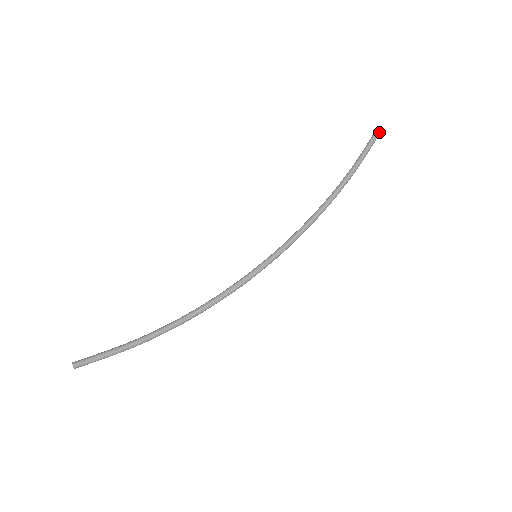
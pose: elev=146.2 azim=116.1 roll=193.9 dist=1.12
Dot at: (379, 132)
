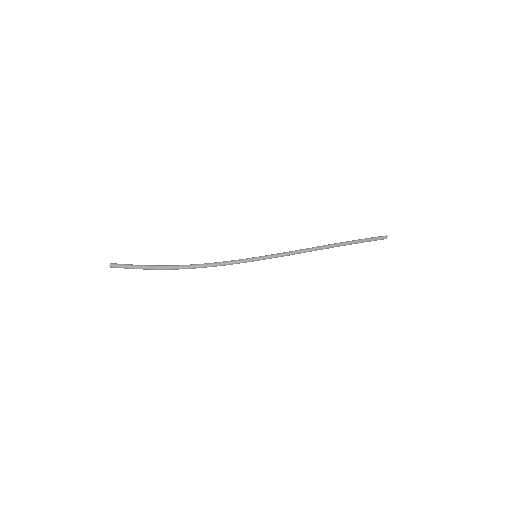
Dot at: (386, 236)
